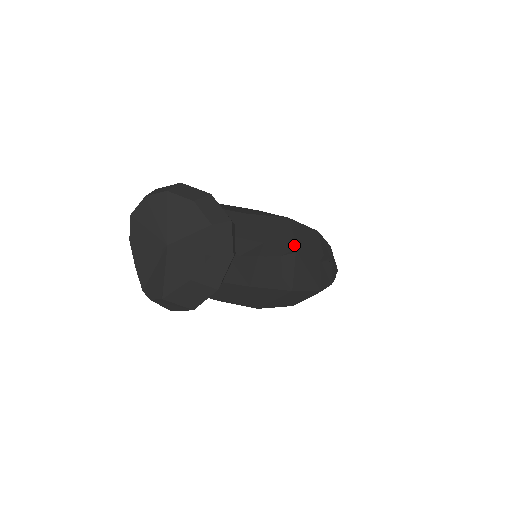
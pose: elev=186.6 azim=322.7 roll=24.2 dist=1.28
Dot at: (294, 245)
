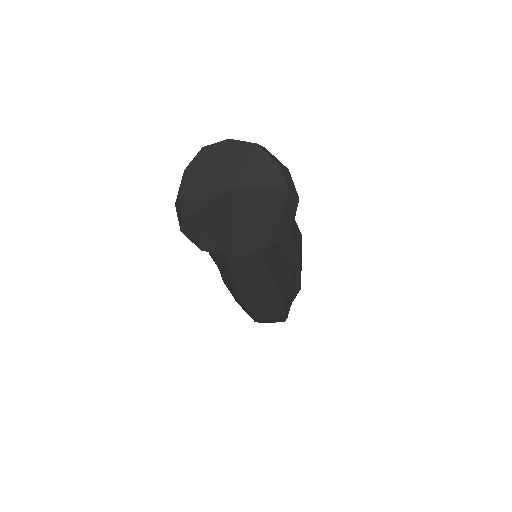
Dot at: occluded
